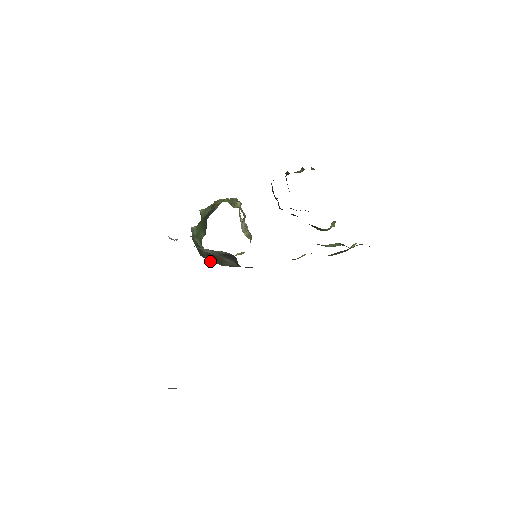
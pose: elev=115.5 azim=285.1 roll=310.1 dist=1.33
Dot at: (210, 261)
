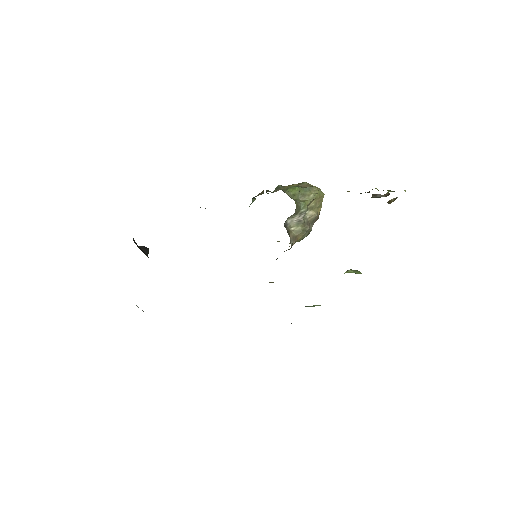
Dot at: occluded
